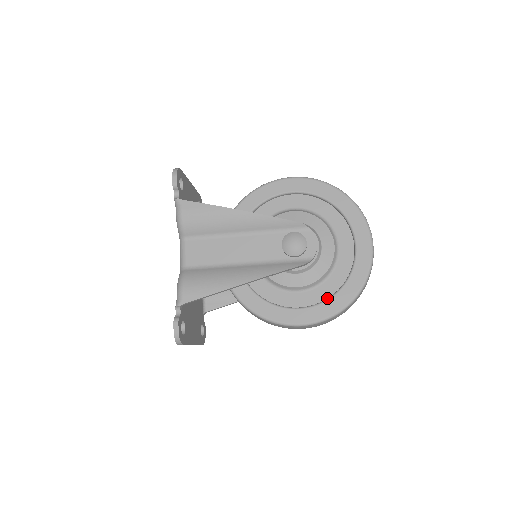
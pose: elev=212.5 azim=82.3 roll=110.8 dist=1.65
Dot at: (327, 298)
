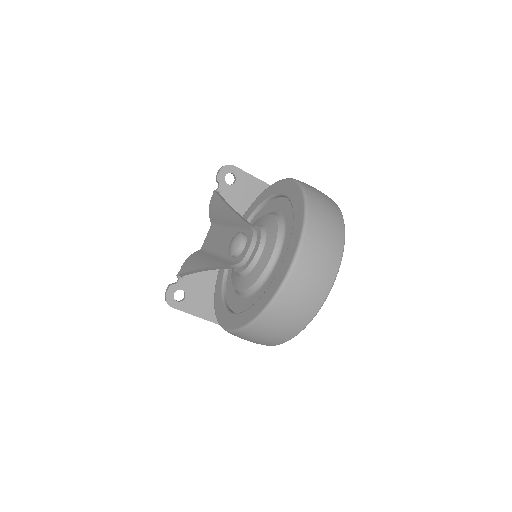
Dot at: (245, 310)
